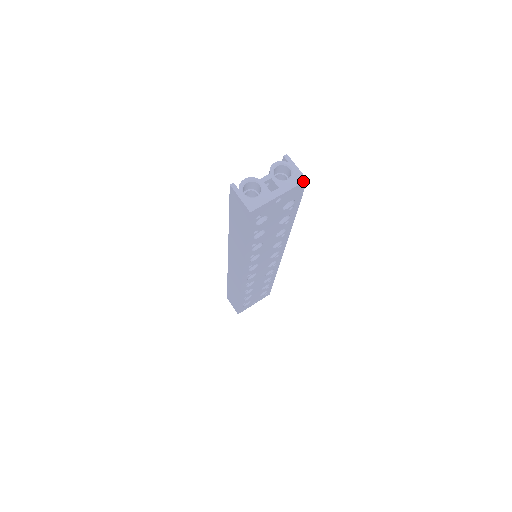
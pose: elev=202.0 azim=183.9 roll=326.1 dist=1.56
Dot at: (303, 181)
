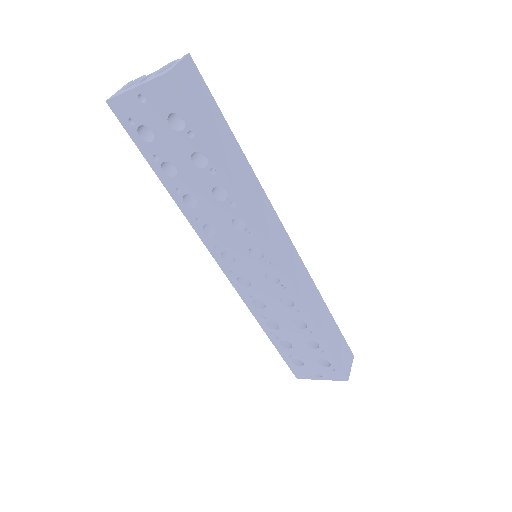
Dot at: (163, 74)
